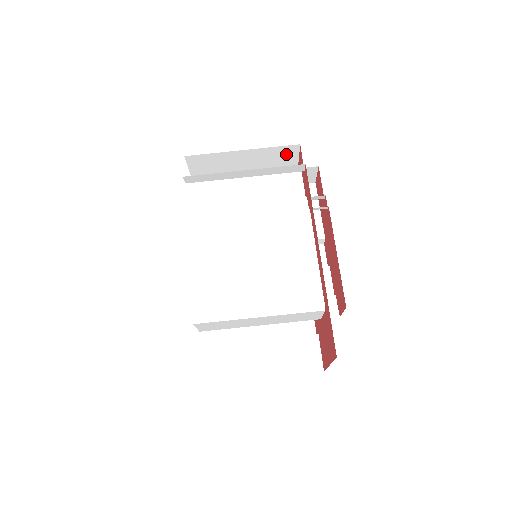
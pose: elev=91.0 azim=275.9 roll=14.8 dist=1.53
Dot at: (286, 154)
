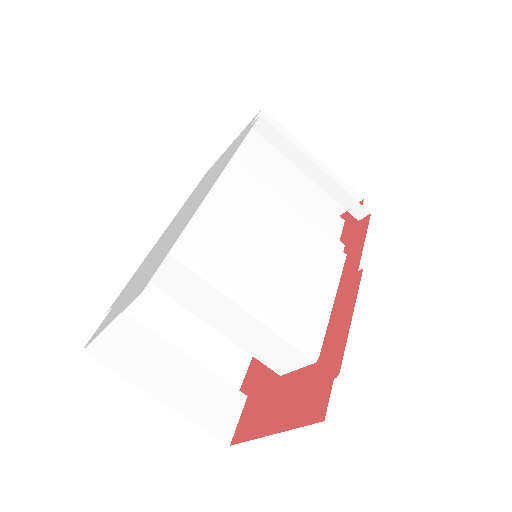
Dot at: occluded
